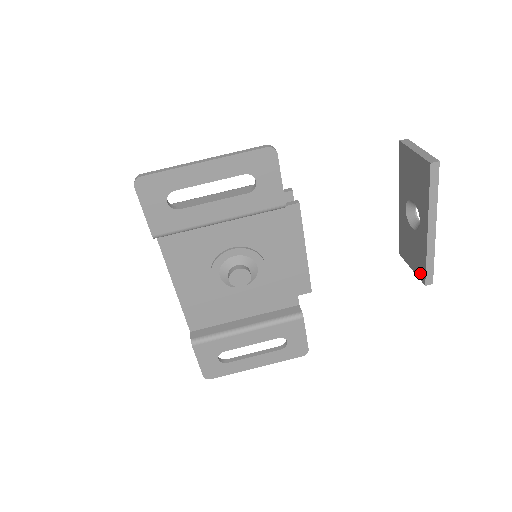
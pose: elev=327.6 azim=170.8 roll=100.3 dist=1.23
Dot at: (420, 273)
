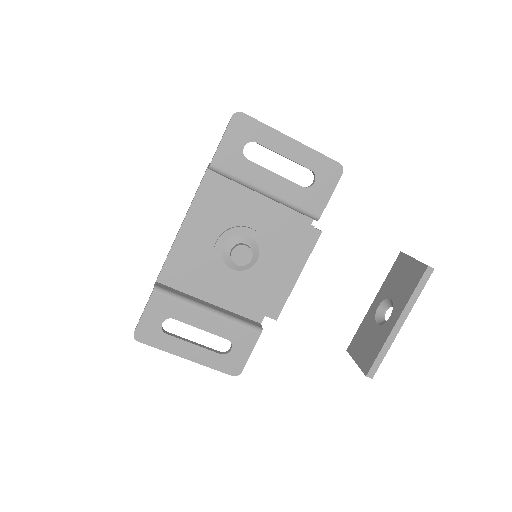
Dot at: (366, 364)
